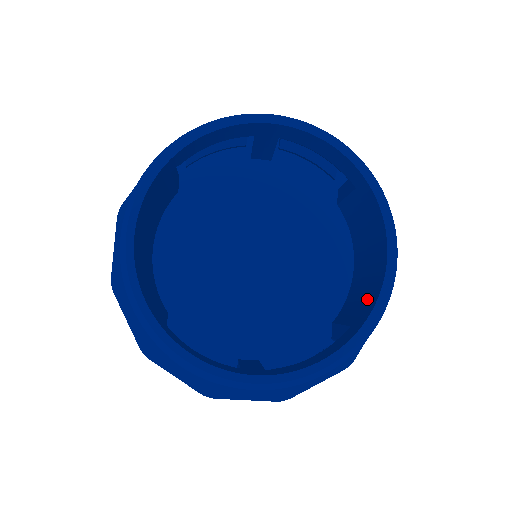
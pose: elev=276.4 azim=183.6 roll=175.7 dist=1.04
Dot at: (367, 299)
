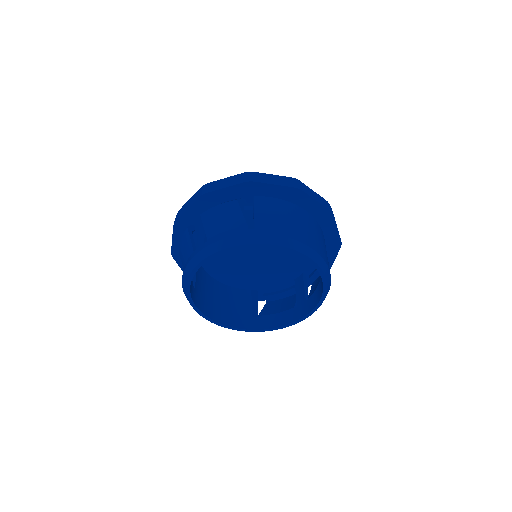
Dot at: occluded
